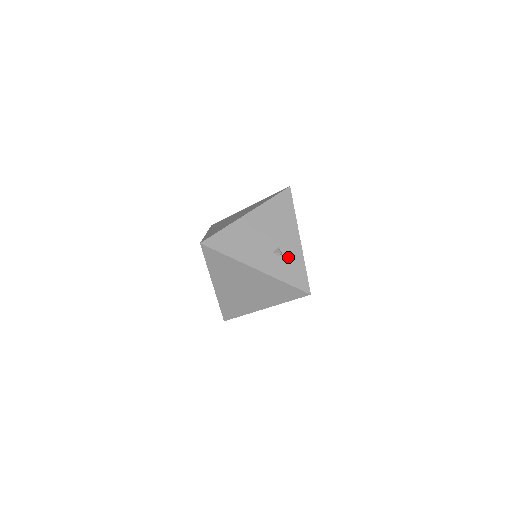
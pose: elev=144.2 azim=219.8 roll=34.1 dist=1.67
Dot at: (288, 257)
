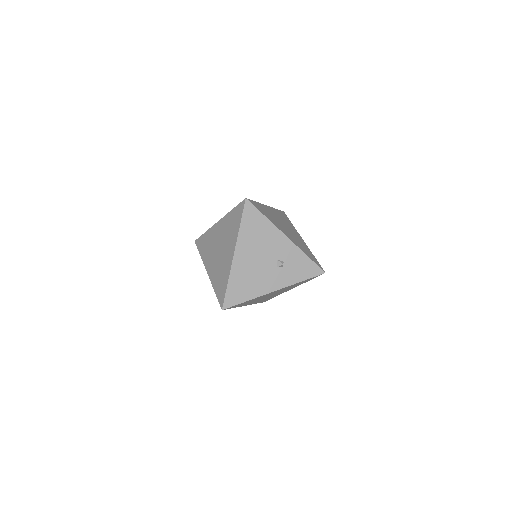
Dot at: (289, 260)
